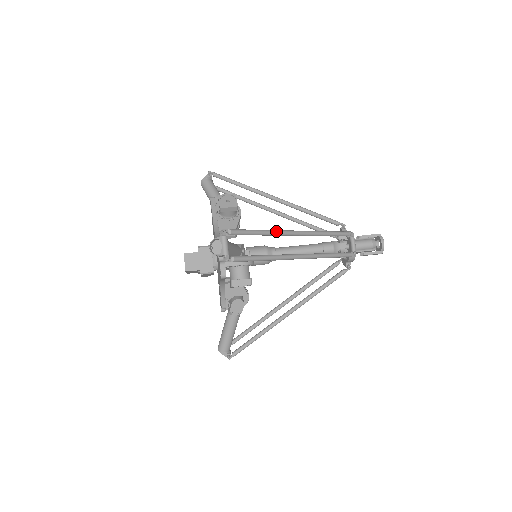
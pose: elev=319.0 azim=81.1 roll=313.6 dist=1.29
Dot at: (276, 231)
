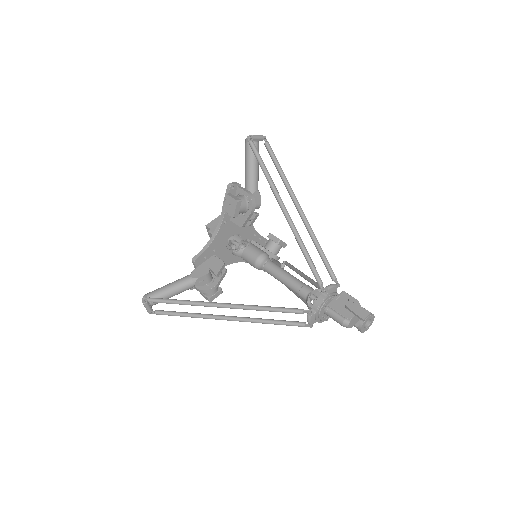
Dot at: (195, 304)
